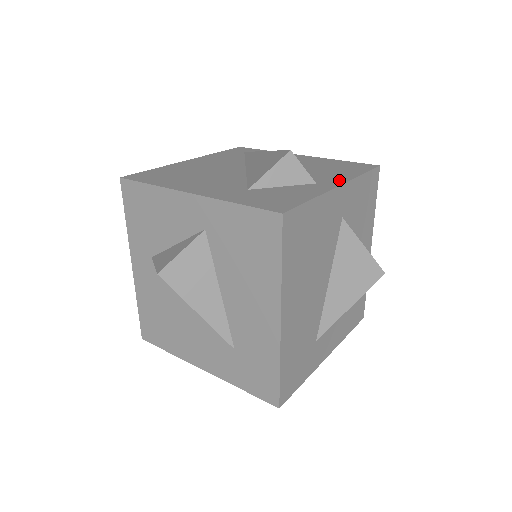
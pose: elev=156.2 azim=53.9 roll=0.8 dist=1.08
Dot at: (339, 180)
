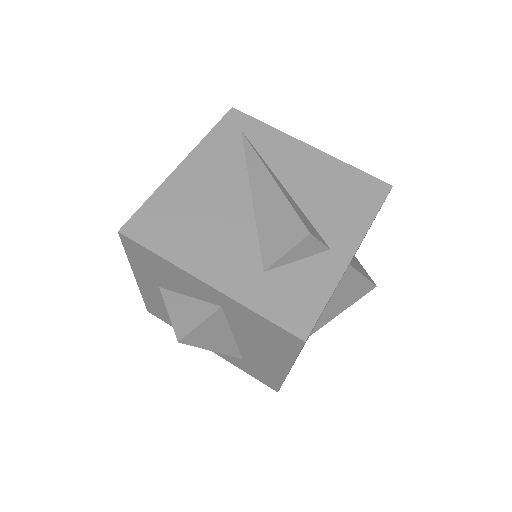
Dot at: (353, 239)
